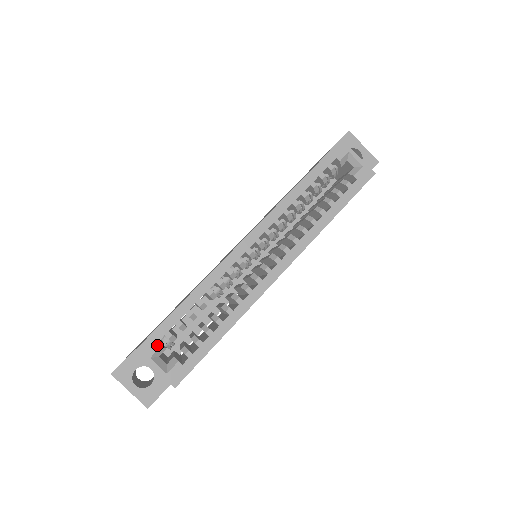
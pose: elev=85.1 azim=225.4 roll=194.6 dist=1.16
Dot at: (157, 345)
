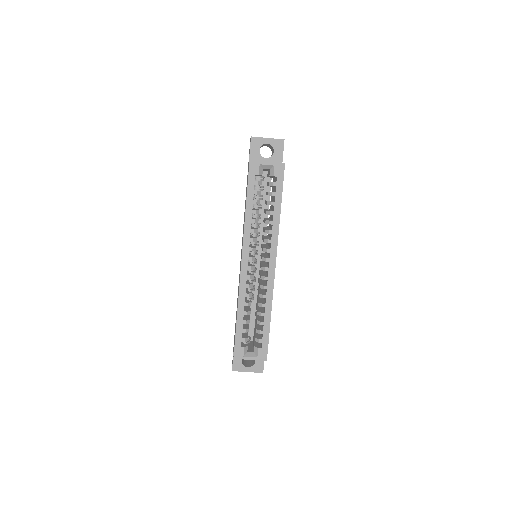
Dot at: (242, 348)
